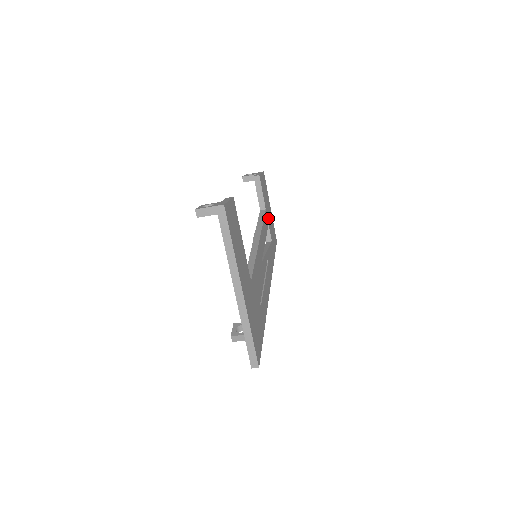
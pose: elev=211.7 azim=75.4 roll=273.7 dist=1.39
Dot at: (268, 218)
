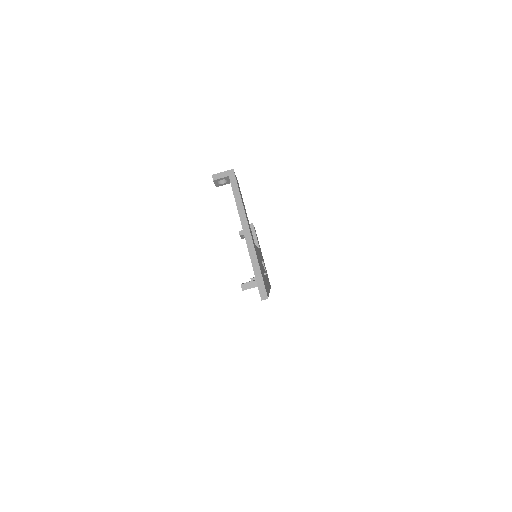
Dot at: occluded
